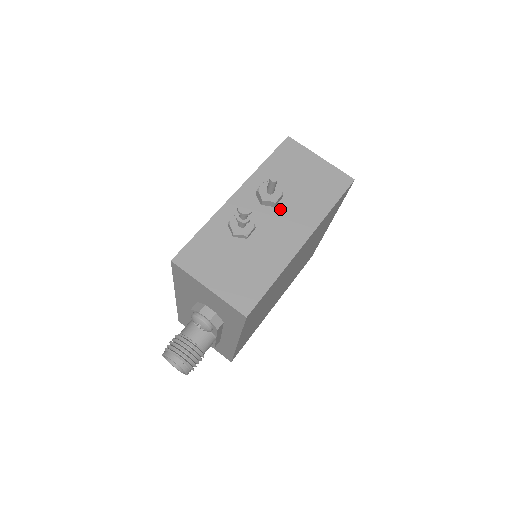
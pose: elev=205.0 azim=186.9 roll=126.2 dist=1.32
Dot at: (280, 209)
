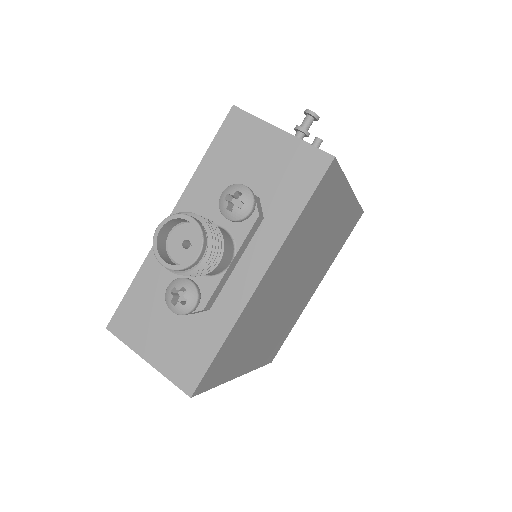
Dot at: occluded
